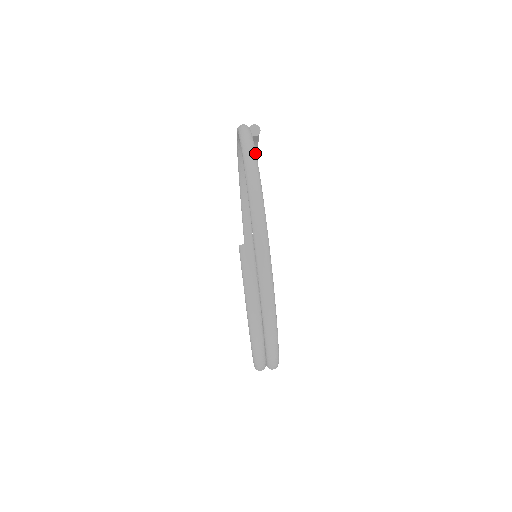
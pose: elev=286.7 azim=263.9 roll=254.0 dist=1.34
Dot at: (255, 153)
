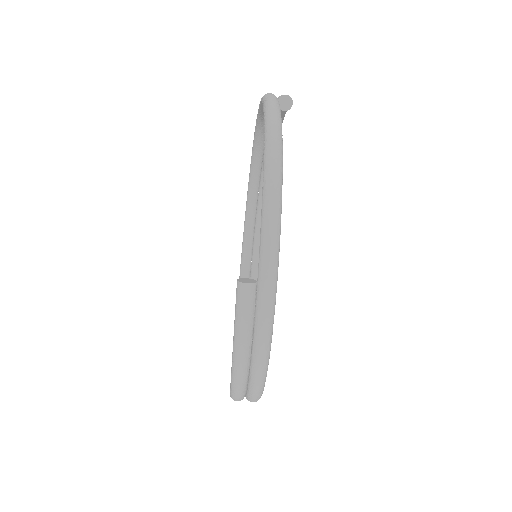
Dot at: (281, 153)
